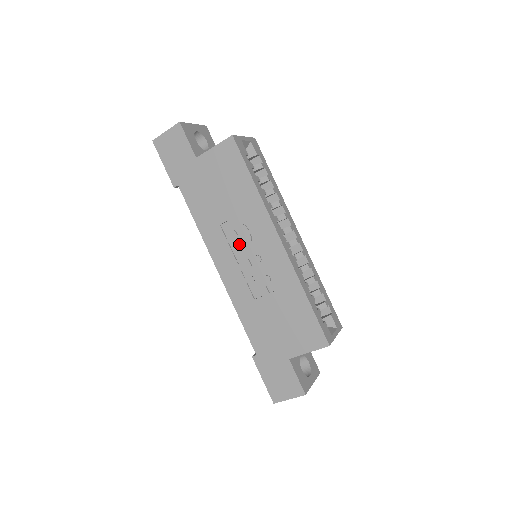
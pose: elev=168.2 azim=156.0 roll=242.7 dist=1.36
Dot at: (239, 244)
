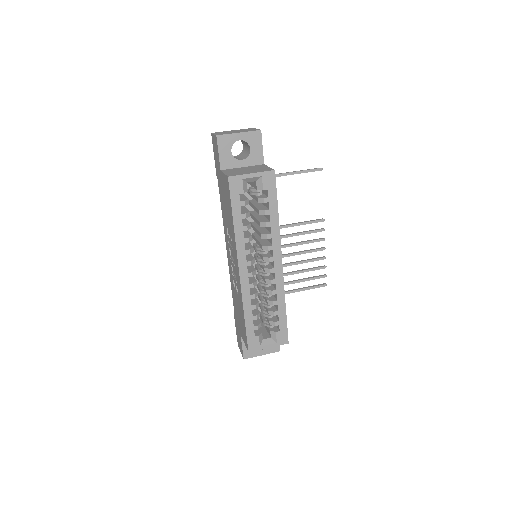
Dot at: (230, 248)
